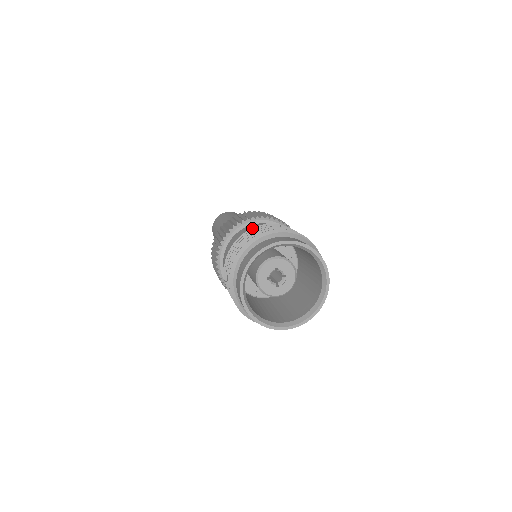
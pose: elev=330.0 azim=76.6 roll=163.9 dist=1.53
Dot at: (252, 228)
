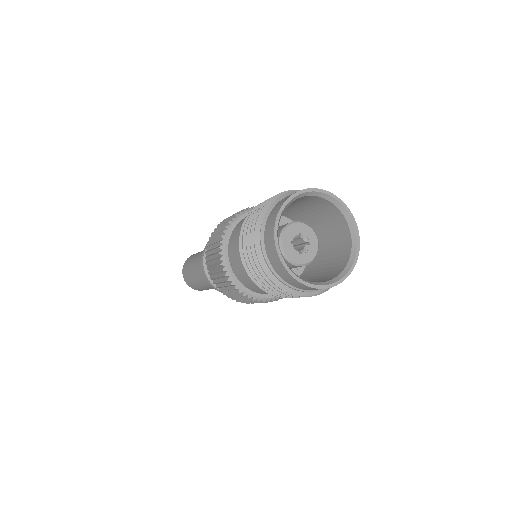
Dot at: occluded
